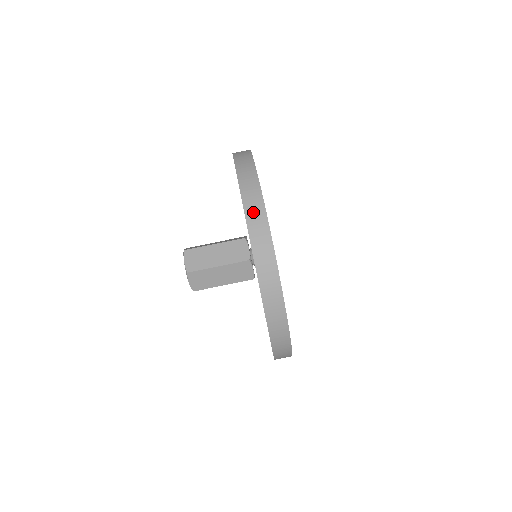
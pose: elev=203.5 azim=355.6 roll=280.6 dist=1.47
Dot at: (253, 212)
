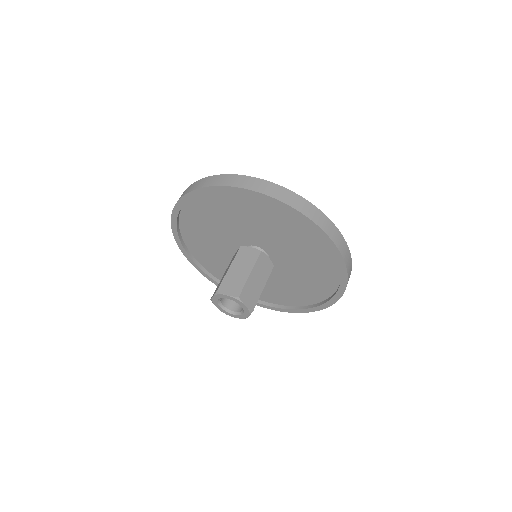
Dot at: occluded
